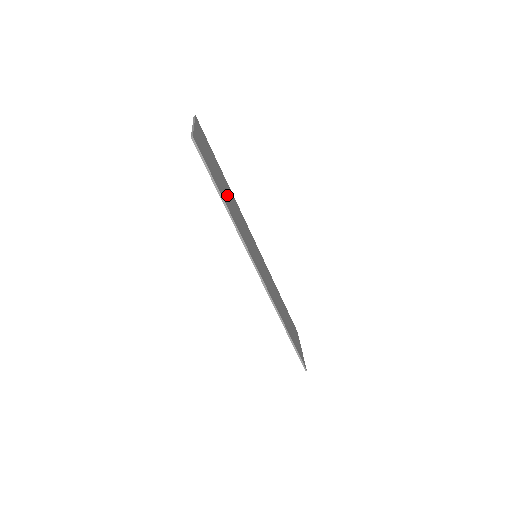
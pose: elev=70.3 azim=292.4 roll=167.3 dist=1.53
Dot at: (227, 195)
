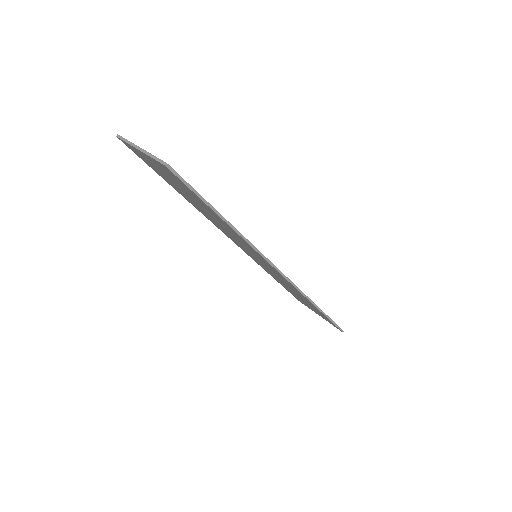
Dot at: occluded
